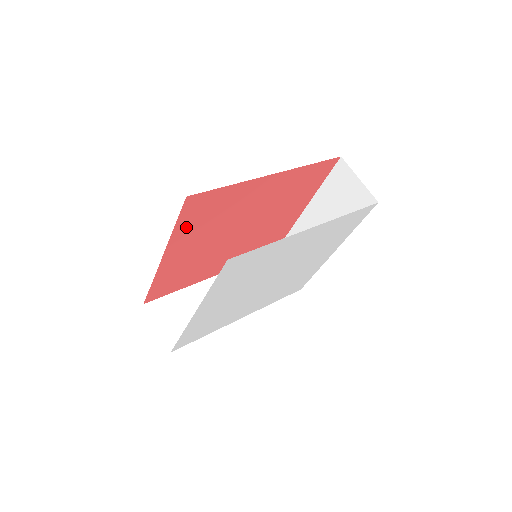
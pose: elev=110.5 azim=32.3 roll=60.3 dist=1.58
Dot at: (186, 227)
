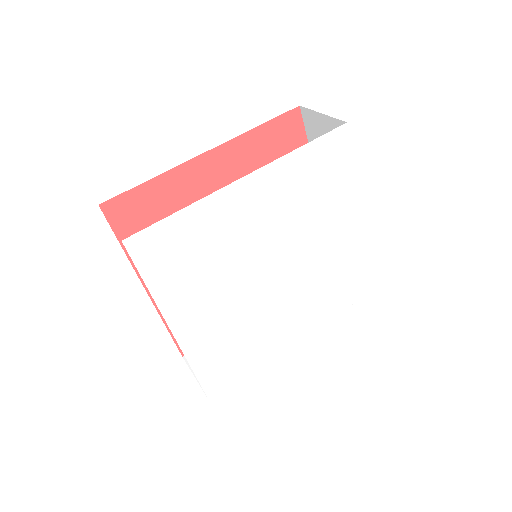
Dot at: occluded
